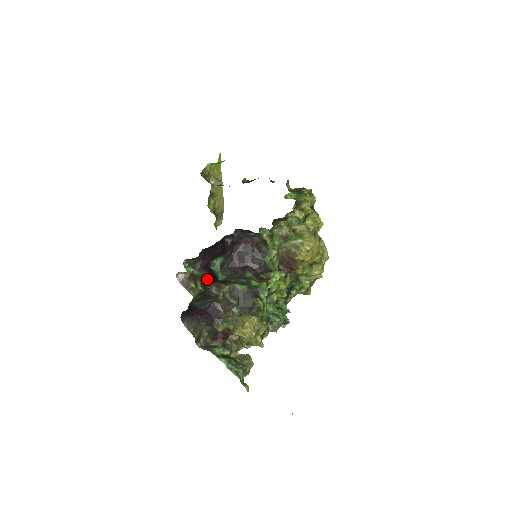
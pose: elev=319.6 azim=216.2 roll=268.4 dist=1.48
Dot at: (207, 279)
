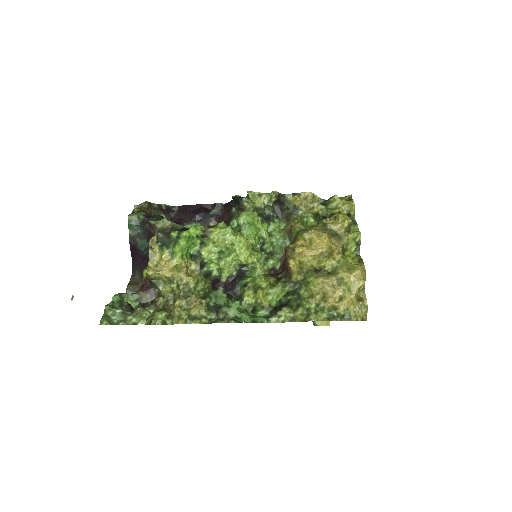
Dot at: (155, 215)
